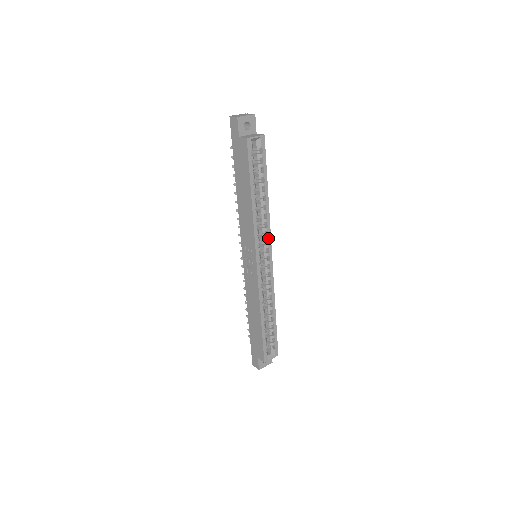
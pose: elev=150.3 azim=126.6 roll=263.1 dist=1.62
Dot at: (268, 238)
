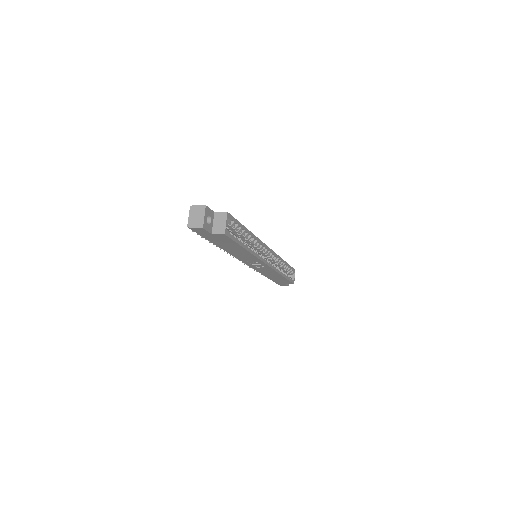
Dot at: (263, 245)
